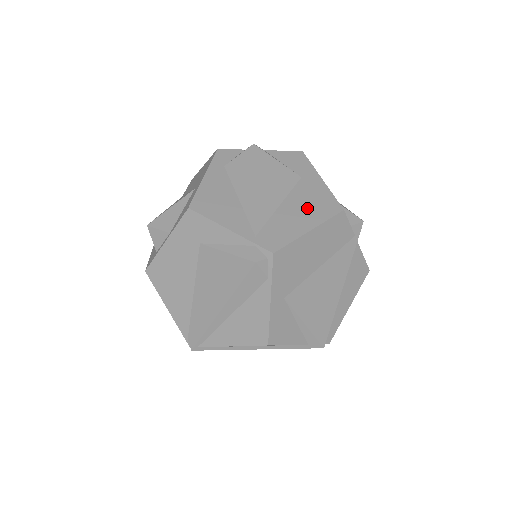
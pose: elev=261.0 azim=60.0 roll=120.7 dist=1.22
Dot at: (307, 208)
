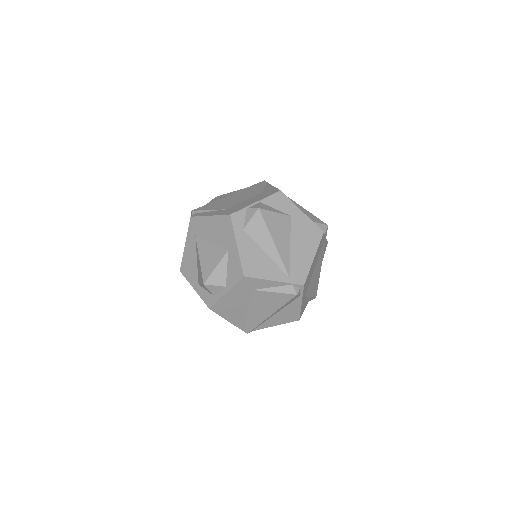
Dot at: (305, 241)
